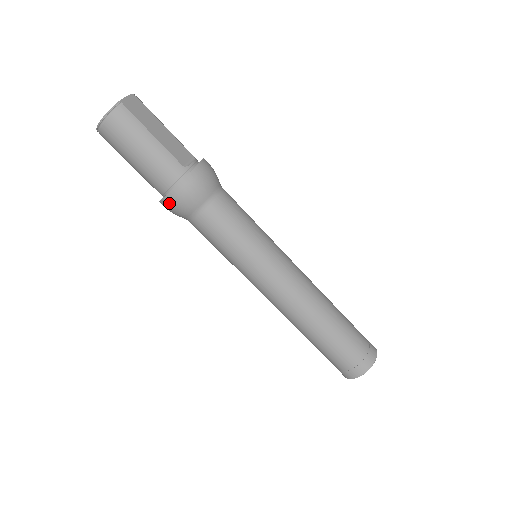
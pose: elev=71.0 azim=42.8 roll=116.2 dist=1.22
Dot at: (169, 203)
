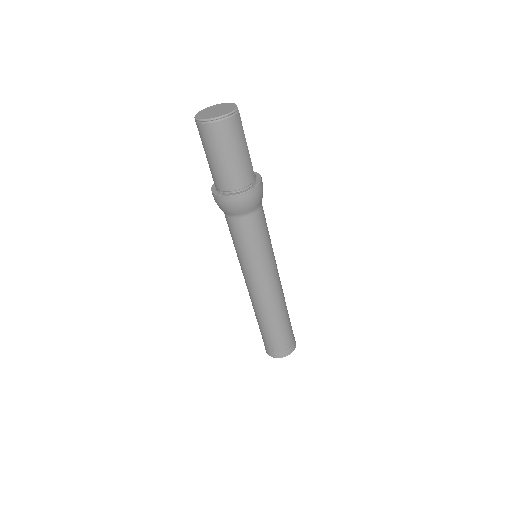
Dot at: (237, 200)
